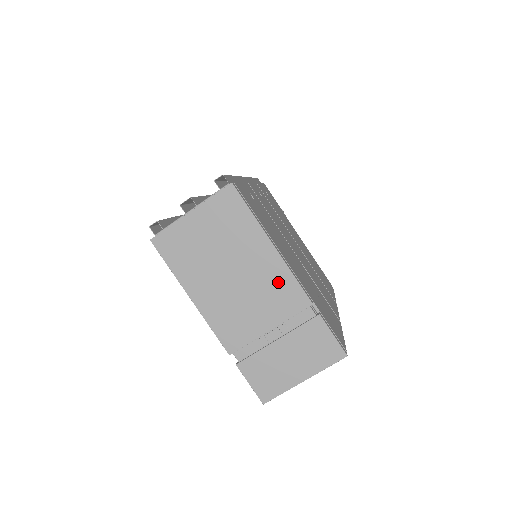
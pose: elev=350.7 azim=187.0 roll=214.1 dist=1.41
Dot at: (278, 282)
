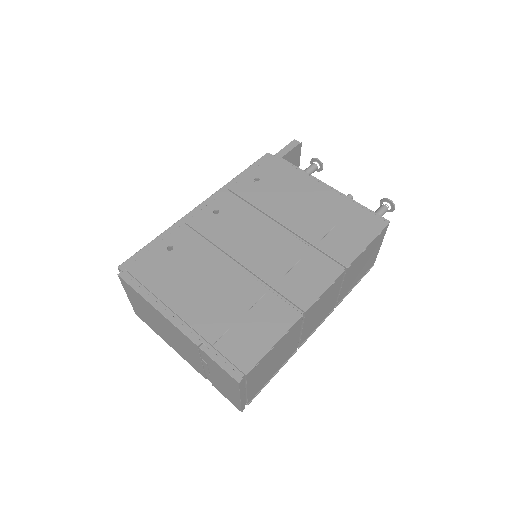
Dot at: (177, 333)
